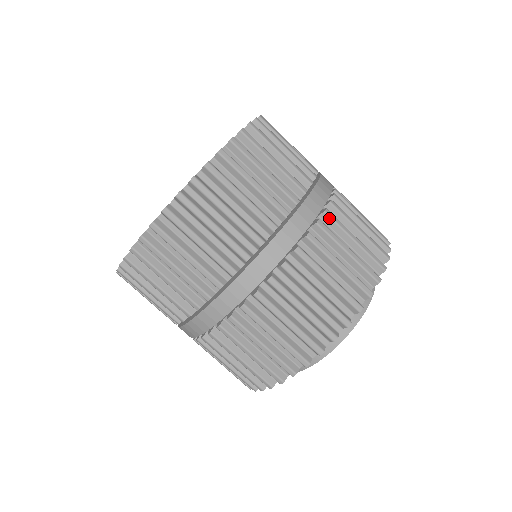
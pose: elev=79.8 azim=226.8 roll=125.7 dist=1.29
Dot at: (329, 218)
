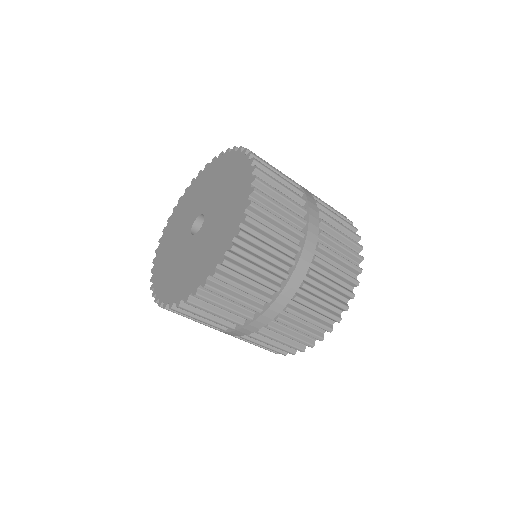
Dot at: (297, 302)
